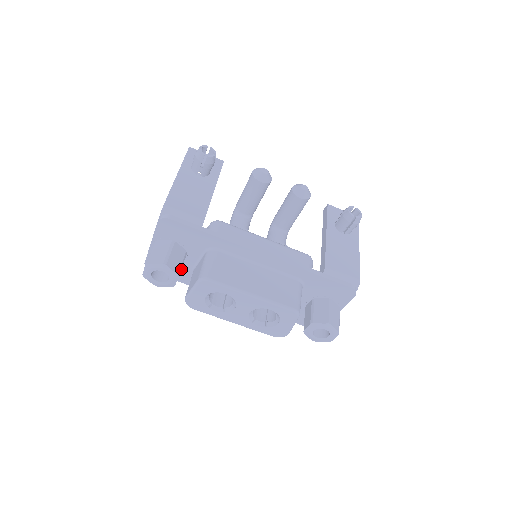
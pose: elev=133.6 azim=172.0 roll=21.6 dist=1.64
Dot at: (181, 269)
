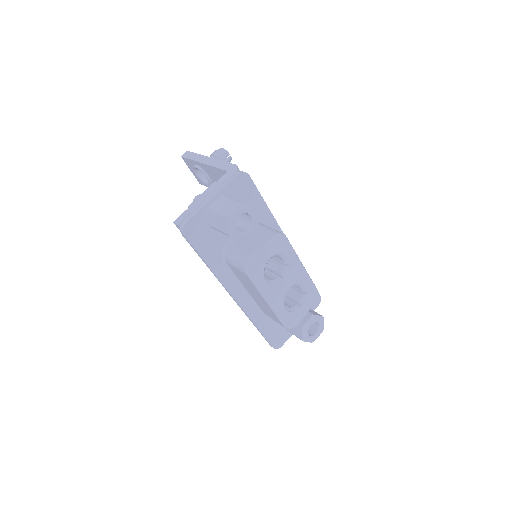
Dot at: (216, 241)
